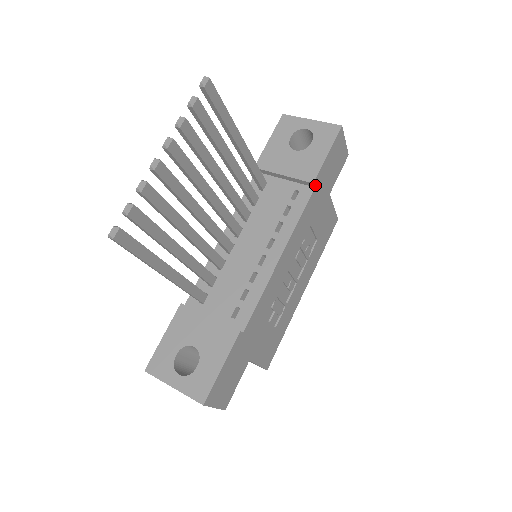
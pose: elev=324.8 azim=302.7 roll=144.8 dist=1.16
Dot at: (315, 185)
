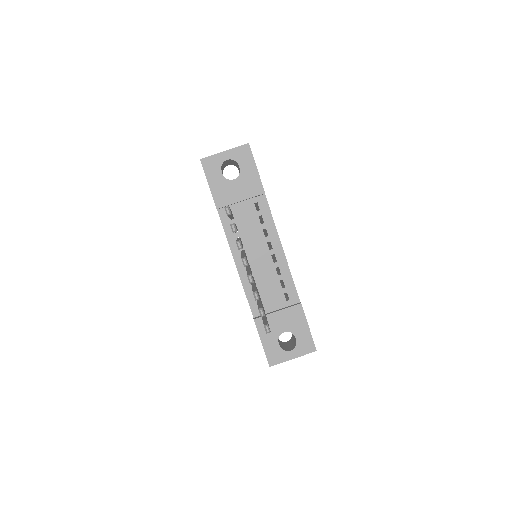
Dot at: (264, 192)
